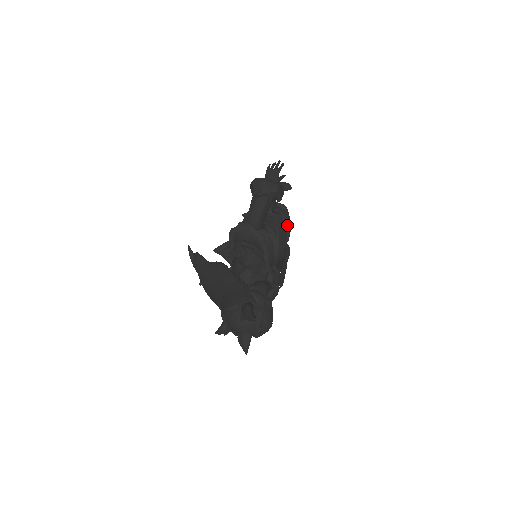
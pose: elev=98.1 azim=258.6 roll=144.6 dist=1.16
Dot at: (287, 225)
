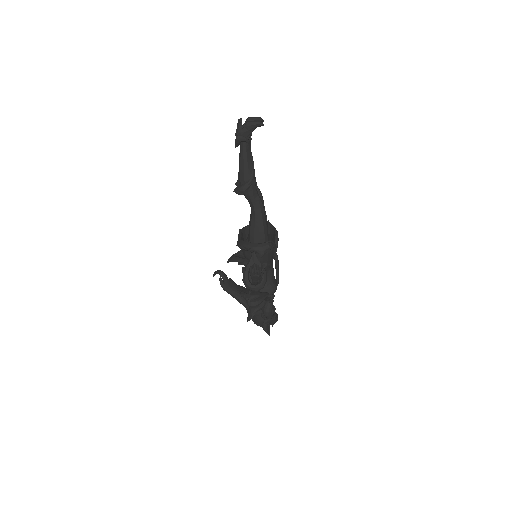
Dot at: (272, 248)
